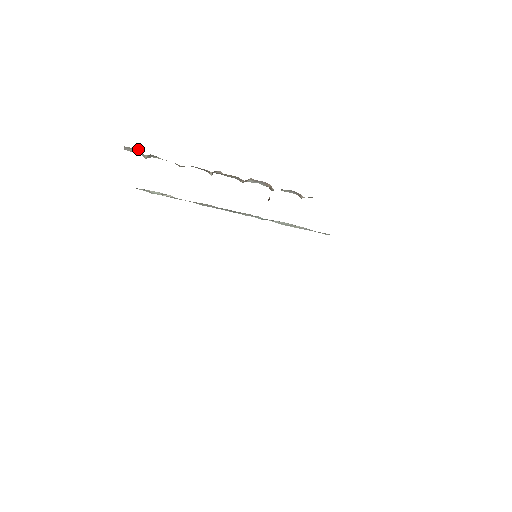
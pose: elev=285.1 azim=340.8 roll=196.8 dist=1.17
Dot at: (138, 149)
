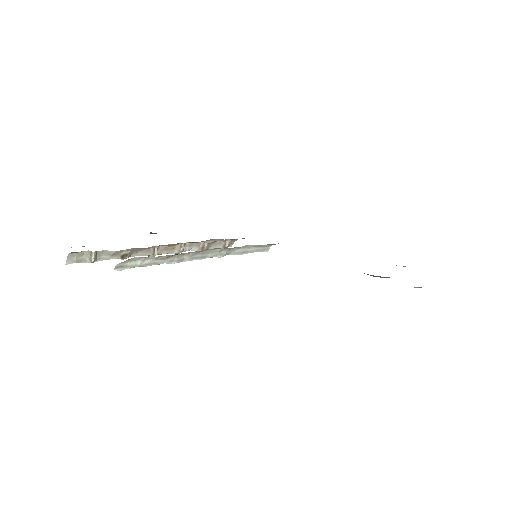
Dot at: (82, 253)
